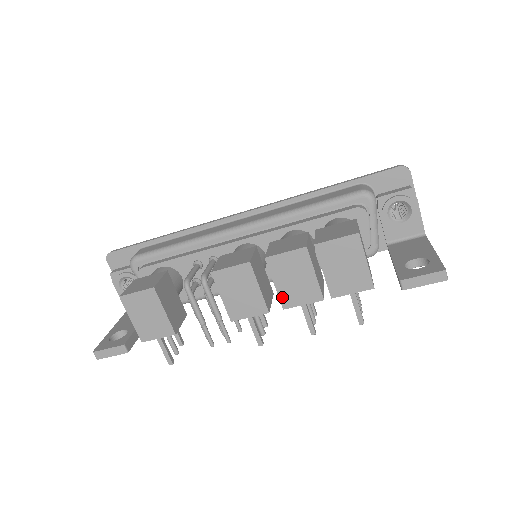
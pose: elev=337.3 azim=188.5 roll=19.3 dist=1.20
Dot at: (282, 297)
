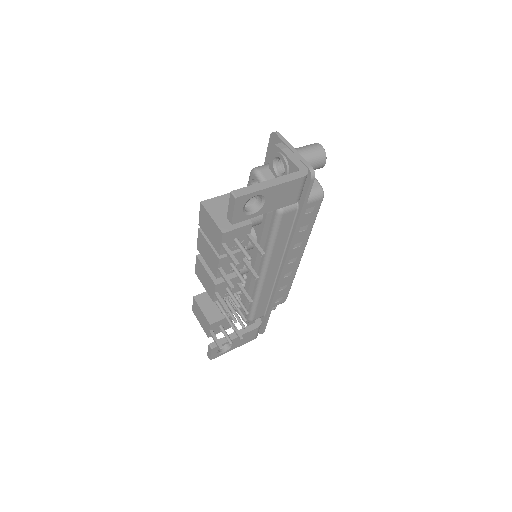
Dot at: (212, 270)
